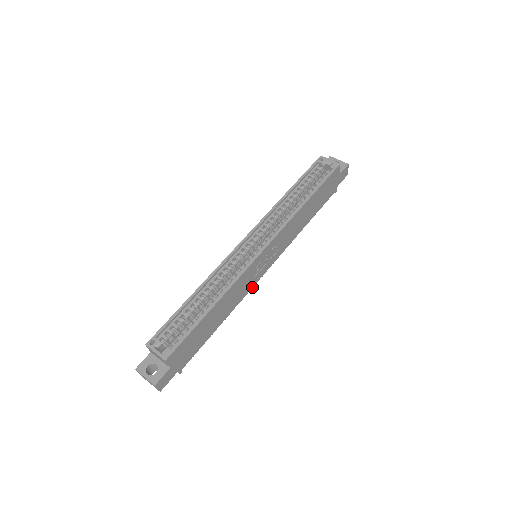
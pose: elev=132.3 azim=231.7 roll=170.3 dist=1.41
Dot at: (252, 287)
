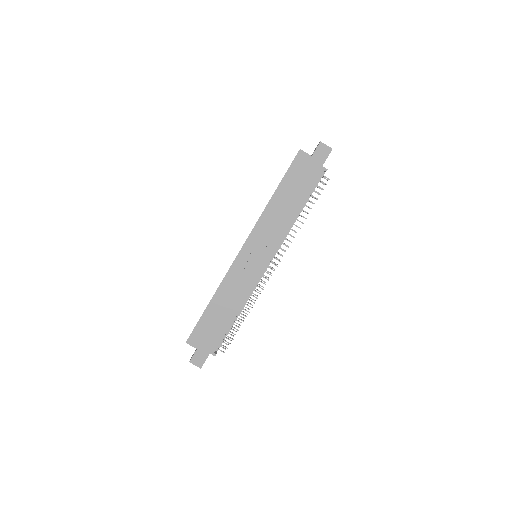
Dot at: occluded
